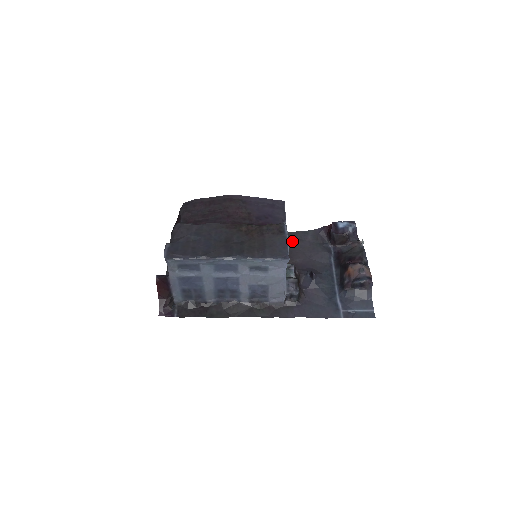
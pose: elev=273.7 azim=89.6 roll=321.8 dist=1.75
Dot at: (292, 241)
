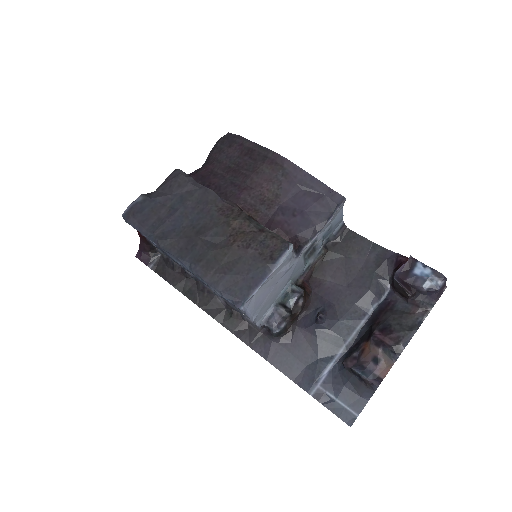
Dot at: (346, 247)
